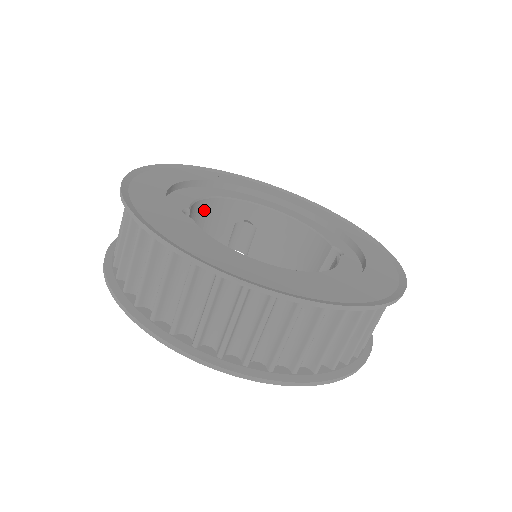
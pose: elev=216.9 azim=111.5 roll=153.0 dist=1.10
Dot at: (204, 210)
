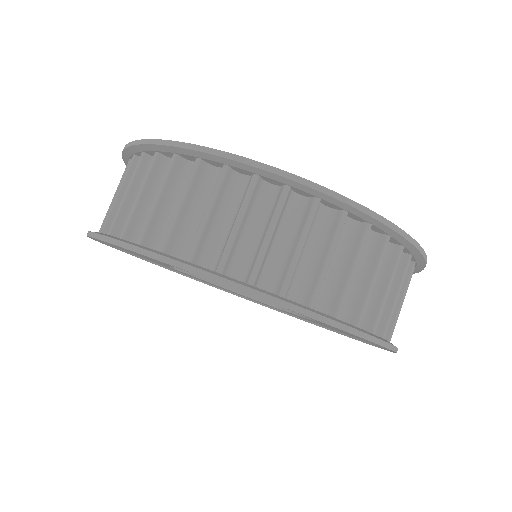
Dot at: occluded
